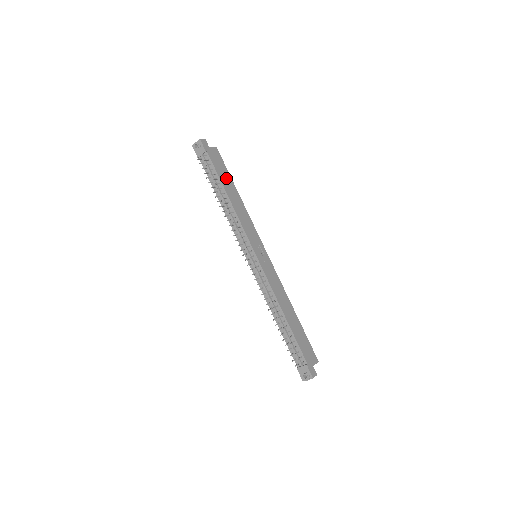
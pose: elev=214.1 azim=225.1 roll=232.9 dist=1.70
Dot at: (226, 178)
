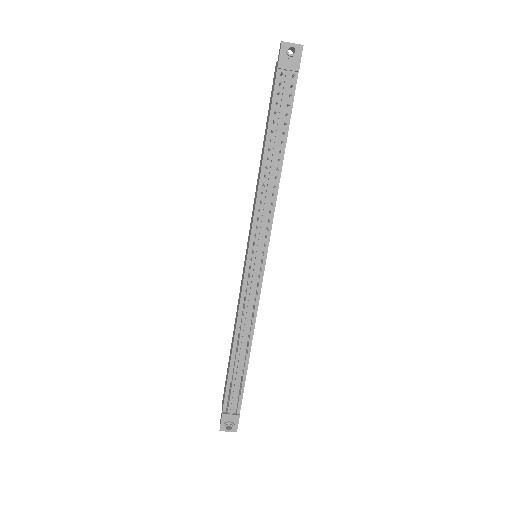
Dot at: occluded
